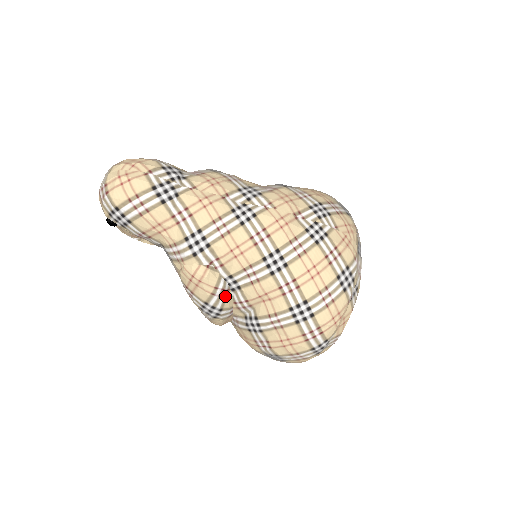
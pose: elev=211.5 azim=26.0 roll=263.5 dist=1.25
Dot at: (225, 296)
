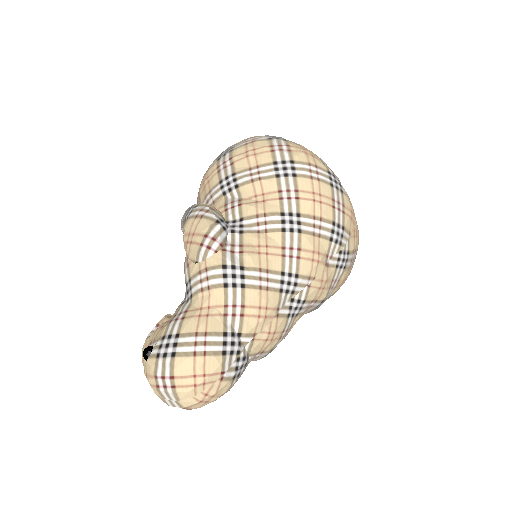
Dot at: occluded
